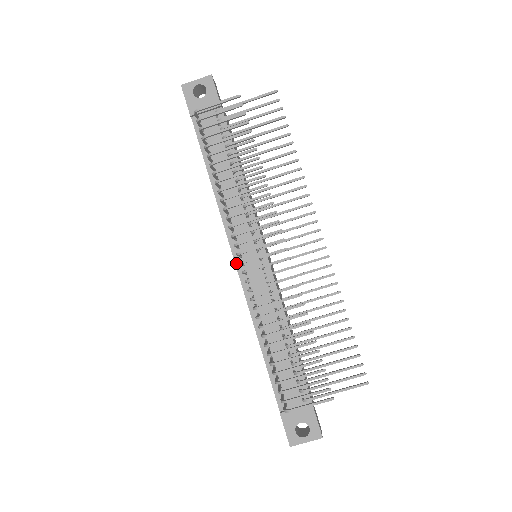
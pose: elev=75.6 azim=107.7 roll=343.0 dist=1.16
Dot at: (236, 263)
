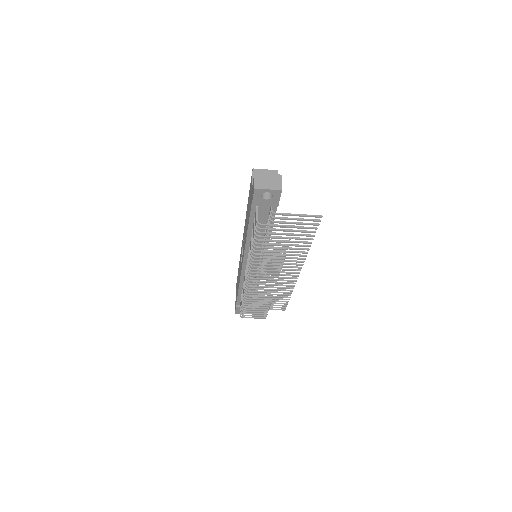
Dot at: (243, 264)
